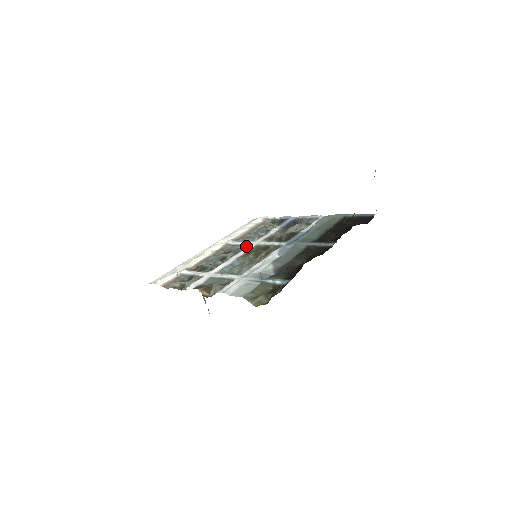
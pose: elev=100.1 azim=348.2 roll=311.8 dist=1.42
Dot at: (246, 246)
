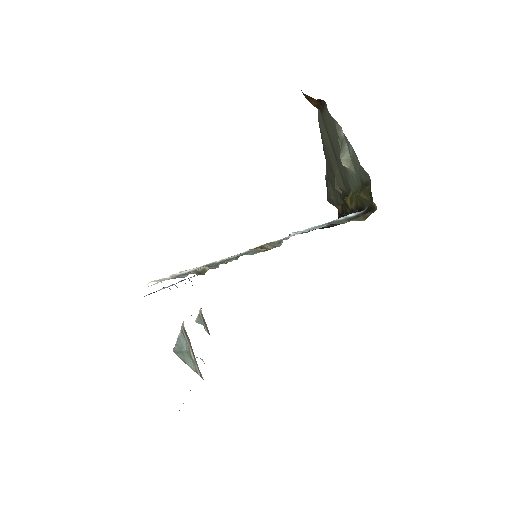
Dot at: occluded
